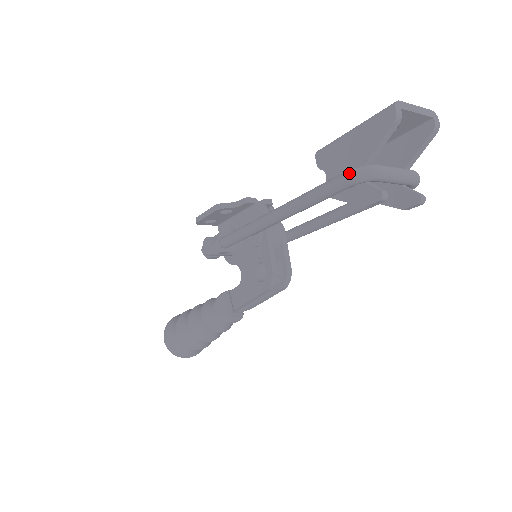
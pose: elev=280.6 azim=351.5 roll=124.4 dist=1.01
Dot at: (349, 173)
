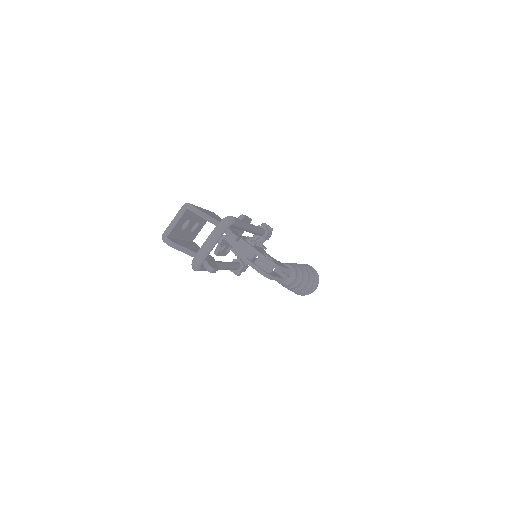
Dot at: occluded
